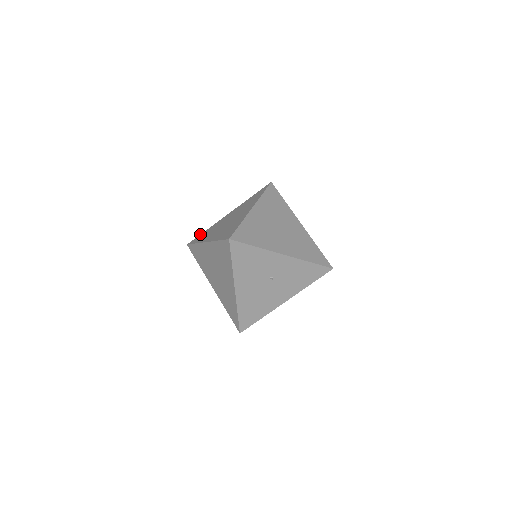
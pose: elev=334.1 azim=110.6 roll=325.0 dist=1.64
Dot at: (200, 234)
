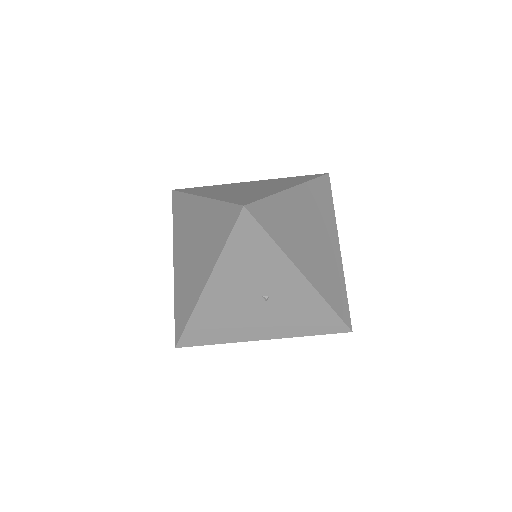
Dot at: occluded
